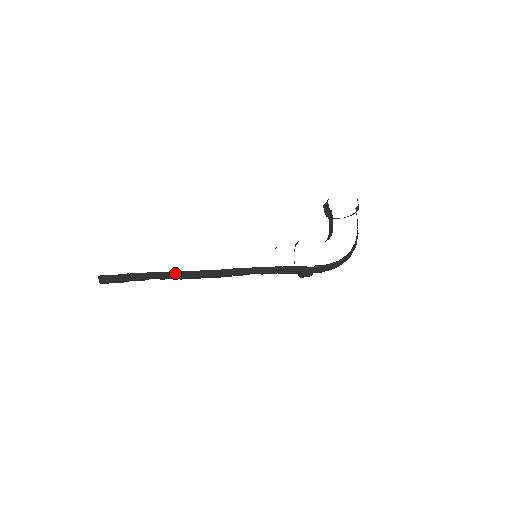
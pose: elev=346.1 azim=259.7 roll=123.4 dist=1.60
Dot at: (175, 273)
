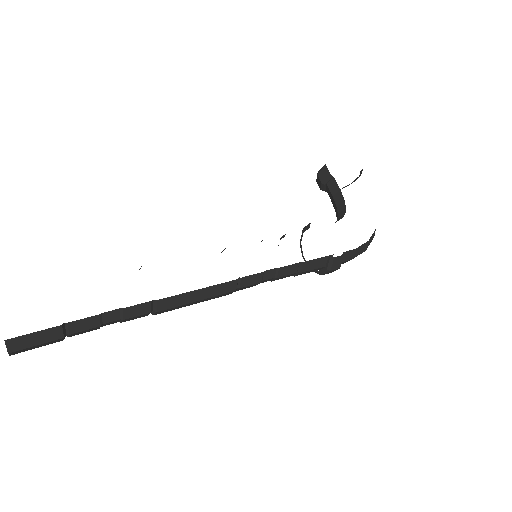
Dot at: (148, 305)
